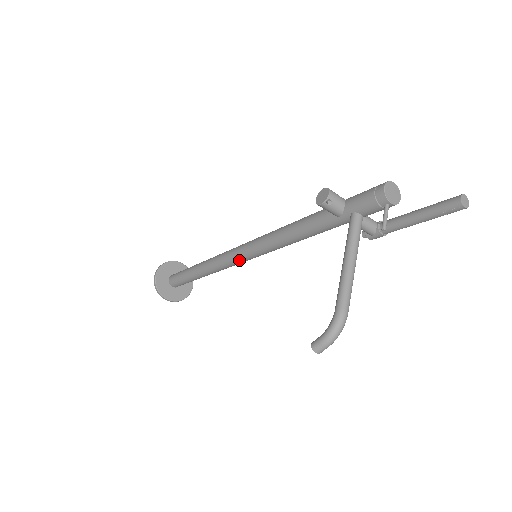
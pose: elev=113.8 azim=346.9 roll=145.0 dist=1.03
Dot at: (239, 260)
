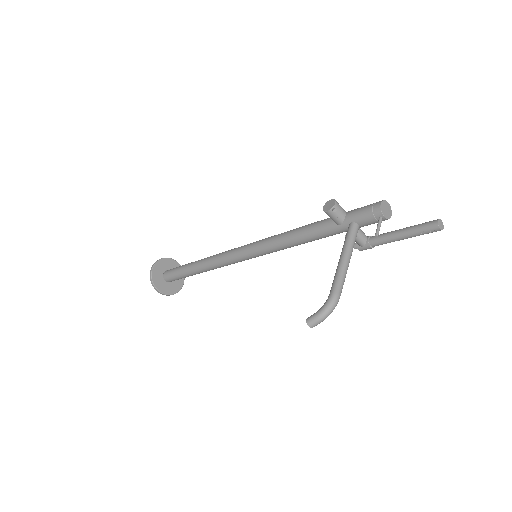
Dot at: (240, 258)
